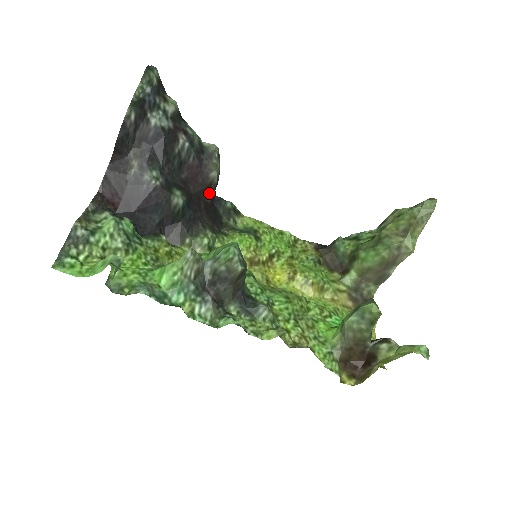
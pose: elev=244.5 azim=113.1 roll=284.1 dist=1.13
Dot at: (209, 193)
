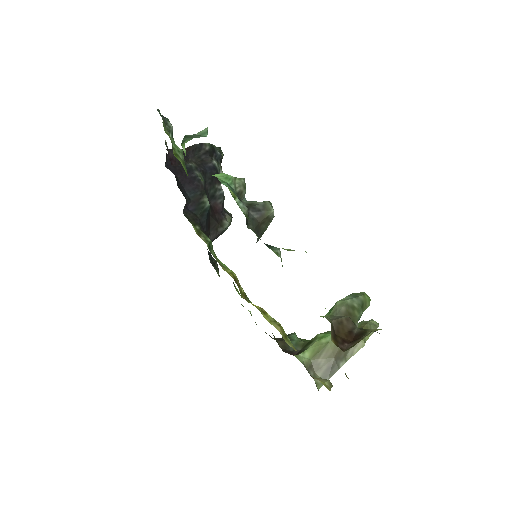
Dot at: (215, 232)
